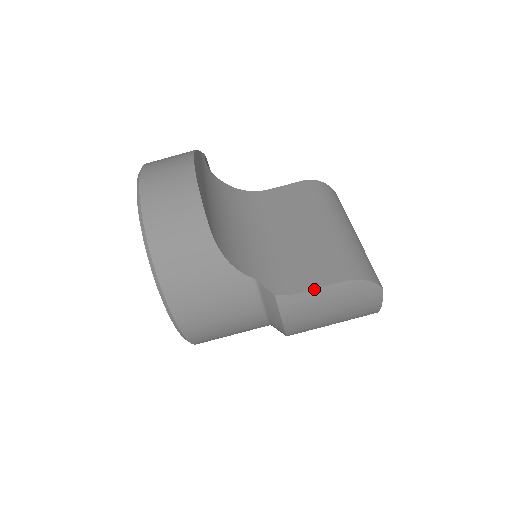
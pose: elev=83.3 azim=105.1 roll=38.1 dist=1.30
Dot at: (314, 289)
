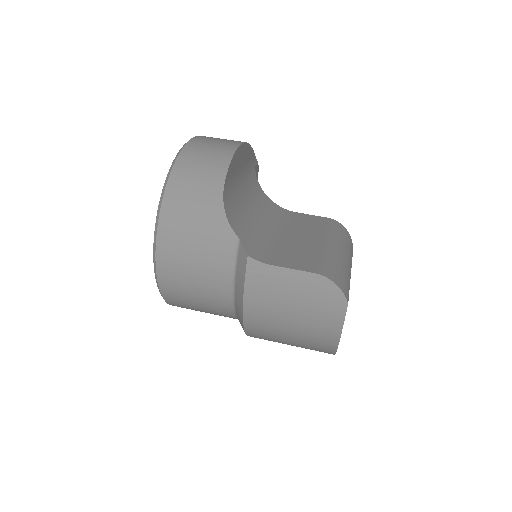
Dot at: (284, 267)
